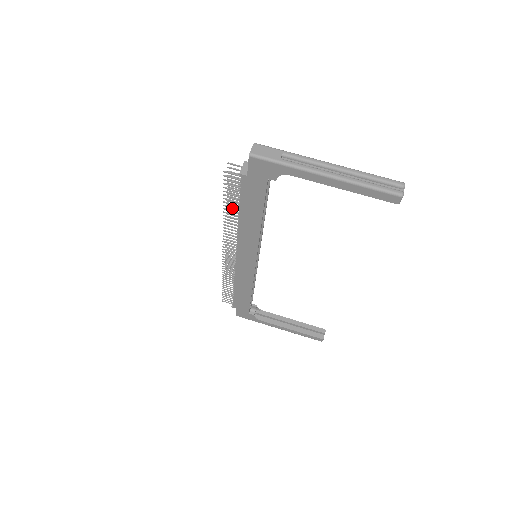
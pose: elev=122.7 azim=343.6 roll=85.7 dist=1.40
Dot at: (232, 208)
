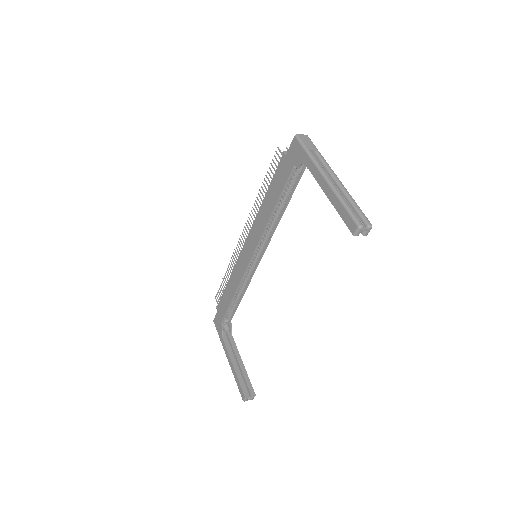
Dot at: (265, 188)
